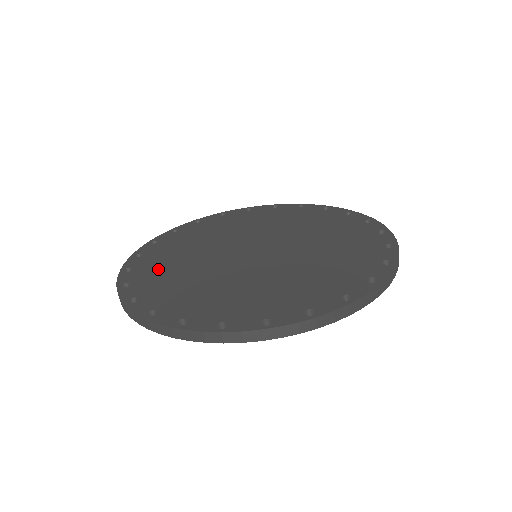
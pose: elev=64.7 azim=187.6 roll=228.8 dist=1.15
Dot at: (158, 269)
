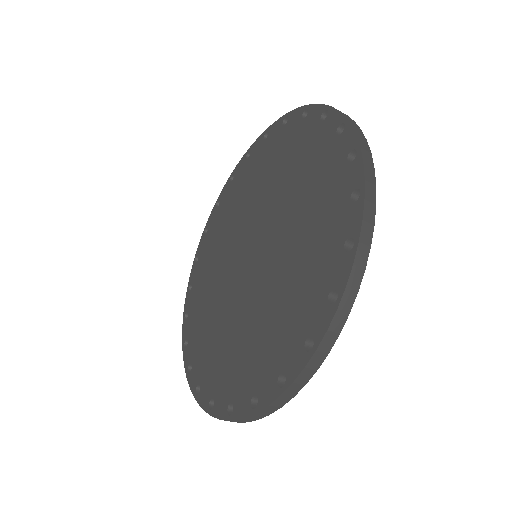
Dot at: (214, 361)
